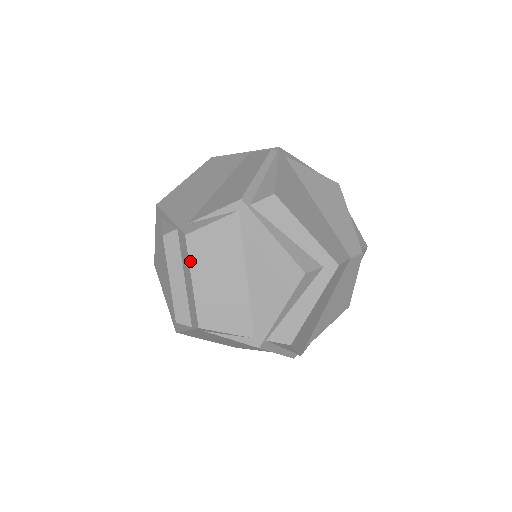
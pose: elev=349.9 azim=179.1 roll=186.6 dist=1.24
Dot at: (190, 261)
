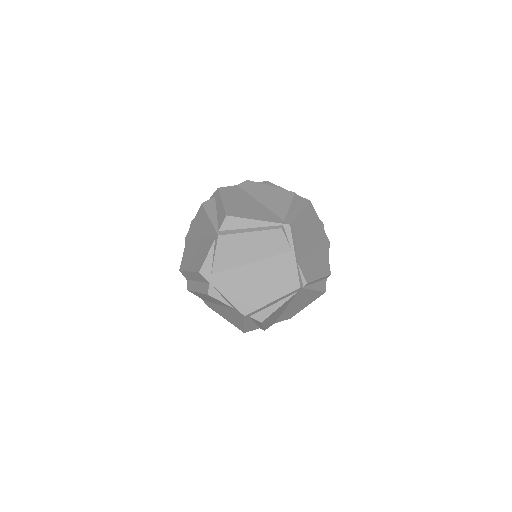
Dot at: (184, 270)
